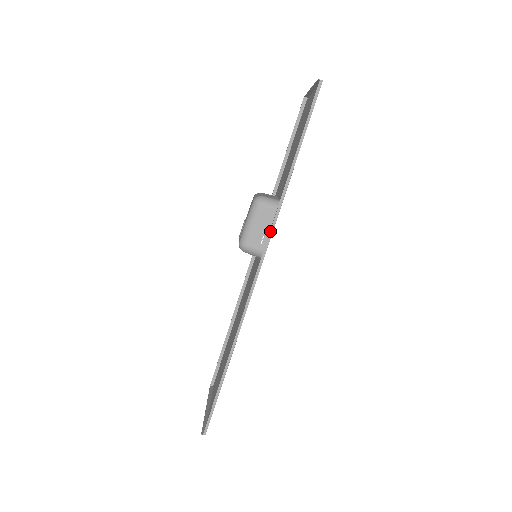
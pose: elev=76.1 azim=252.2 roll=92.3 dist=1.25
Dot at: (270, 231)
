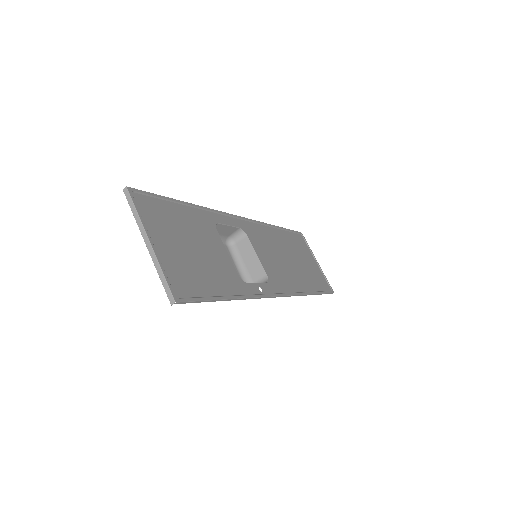
Dot at: occluded
